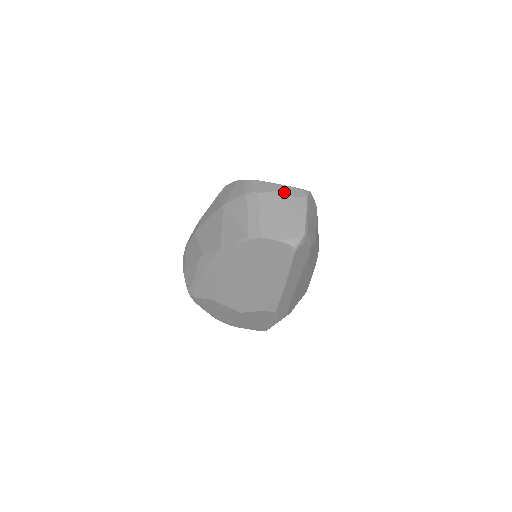
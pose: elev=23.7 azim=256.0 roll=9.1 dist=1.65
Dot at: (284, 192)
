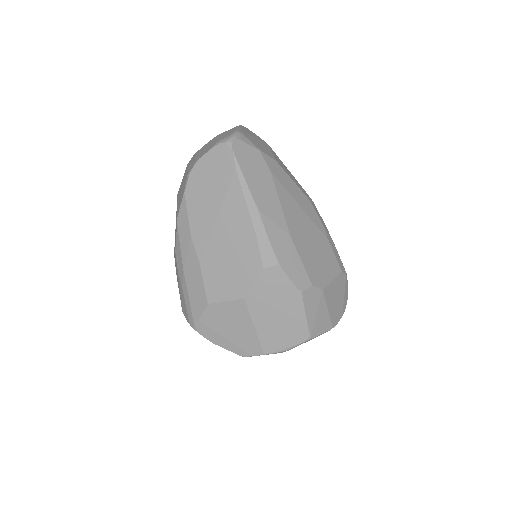
Dot at: occluded
